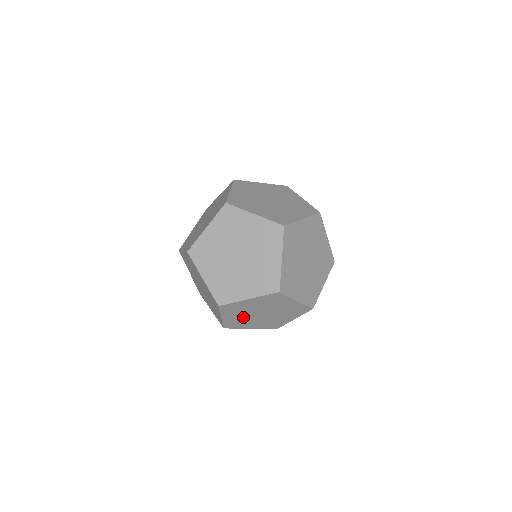
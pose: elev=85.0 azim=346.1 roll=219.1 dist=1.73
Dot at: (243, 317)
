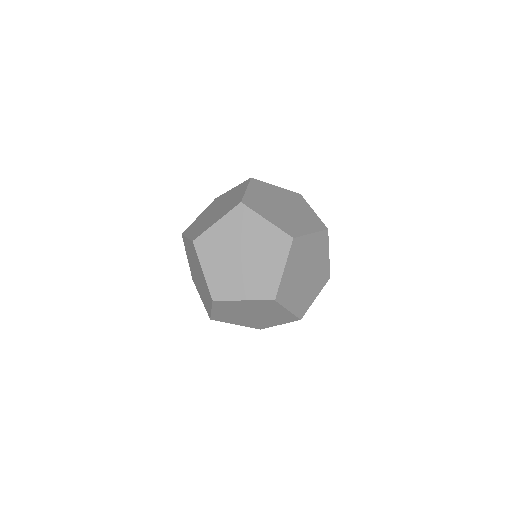
Dot at: occluded
